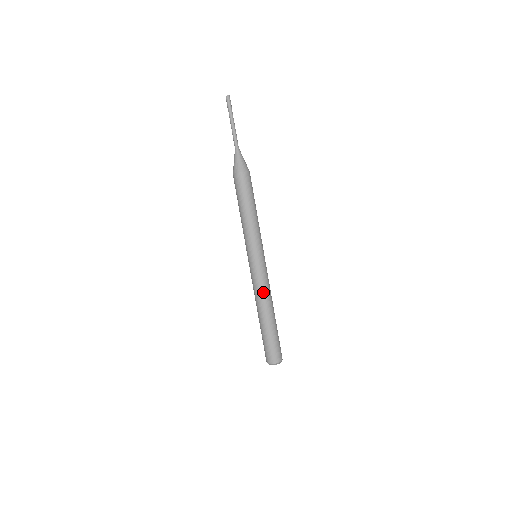
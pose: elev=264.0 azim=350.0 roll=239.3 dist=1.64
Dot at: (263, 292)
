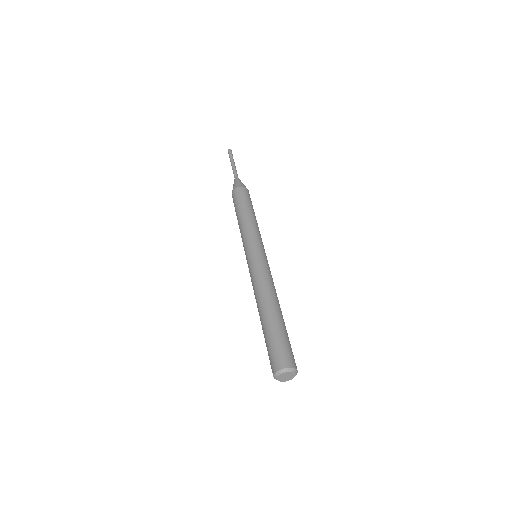
Dot at: (268, 282)
